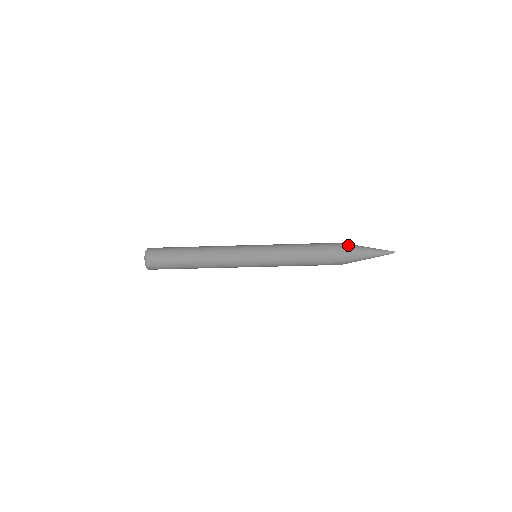
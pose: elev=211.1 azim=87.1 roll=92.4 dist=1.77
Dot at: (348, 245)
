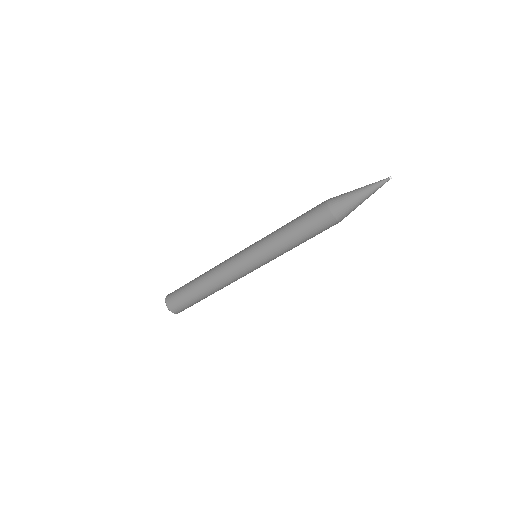
Dot at: occluded
